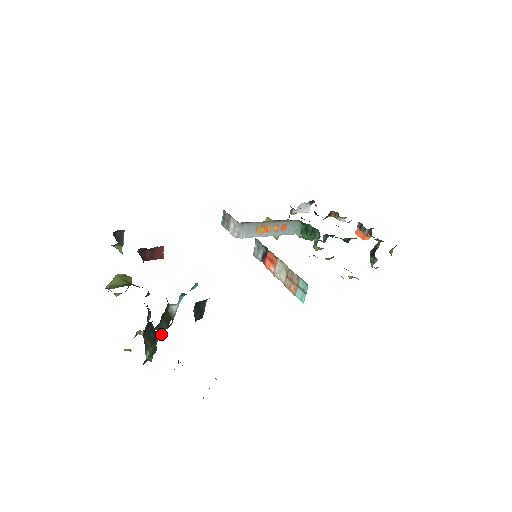
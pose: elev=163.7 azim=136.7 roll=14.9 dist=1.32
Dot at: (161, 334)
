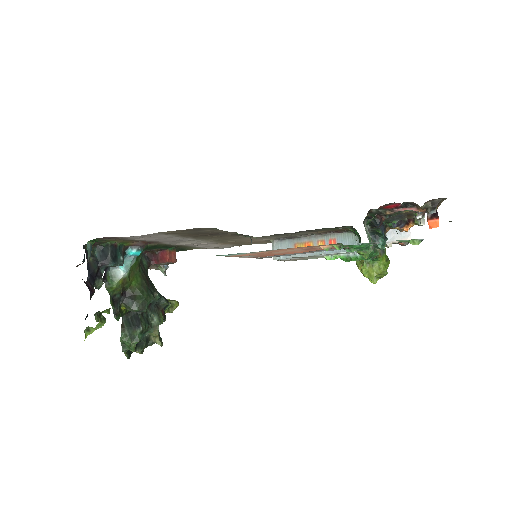
Dot at: occluded
